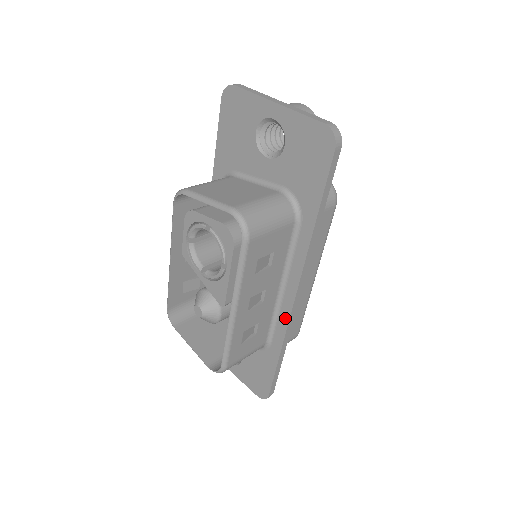
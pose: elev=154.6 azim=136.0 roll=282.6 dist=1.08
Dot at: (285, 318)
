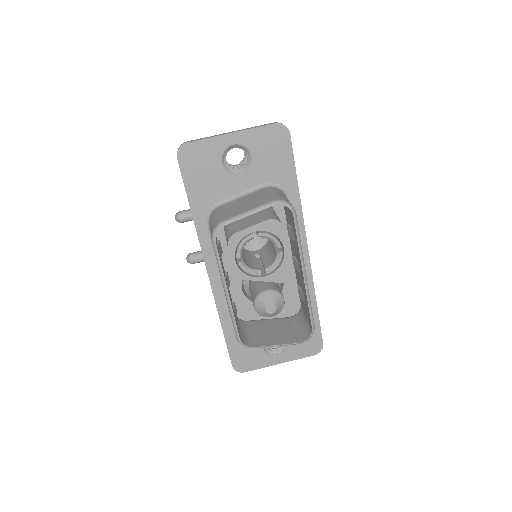
Dot at: (308, 272)
